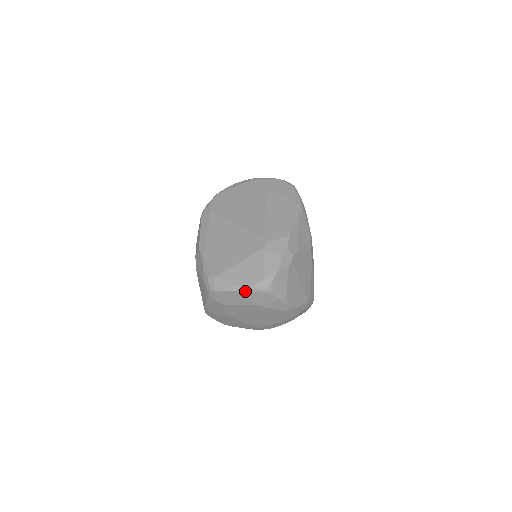
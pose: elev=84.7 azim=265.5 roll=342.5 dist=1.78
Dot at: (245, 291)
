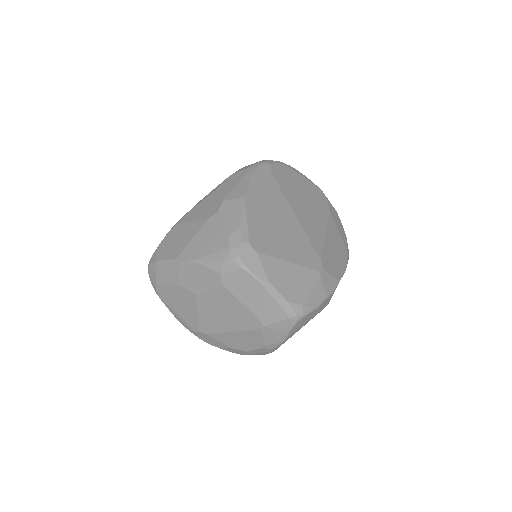
Dot at: (275, 298)
